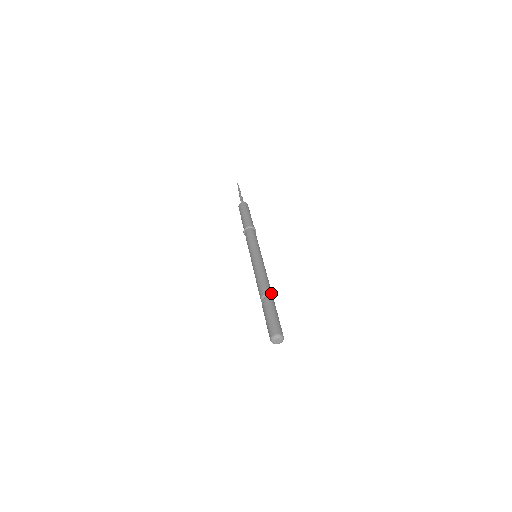
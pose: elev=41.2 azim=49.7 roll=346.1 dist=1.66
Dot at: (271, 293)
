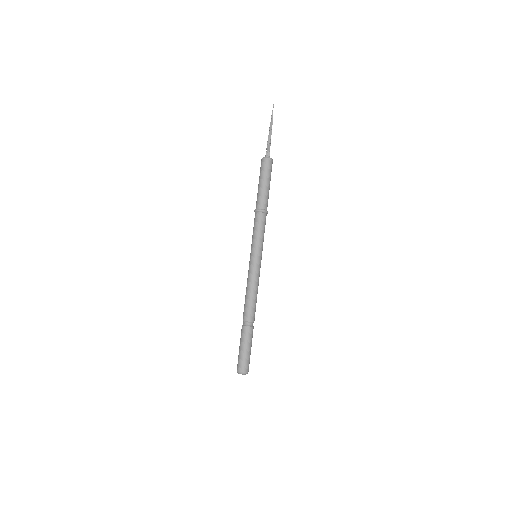
Dot at: (253, 319)
